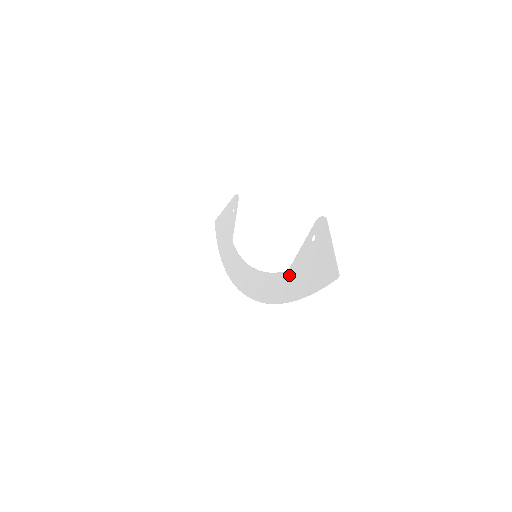
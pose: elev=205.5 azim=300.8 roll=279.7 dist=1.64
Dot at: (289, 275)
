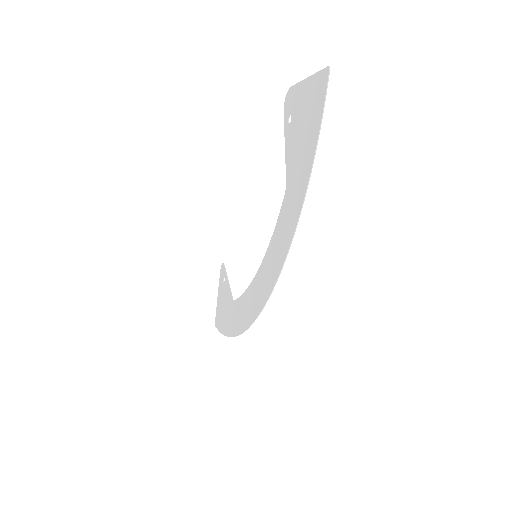
Dot at: (289, 186)
